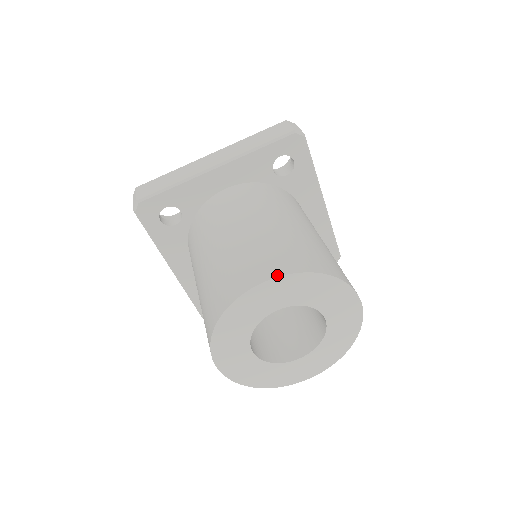
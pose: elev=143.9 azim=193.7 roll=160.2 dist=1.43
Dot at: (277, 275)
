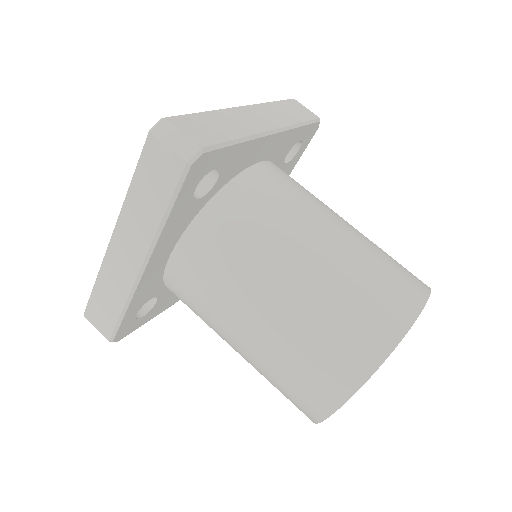
Dot at: (348, 397)
